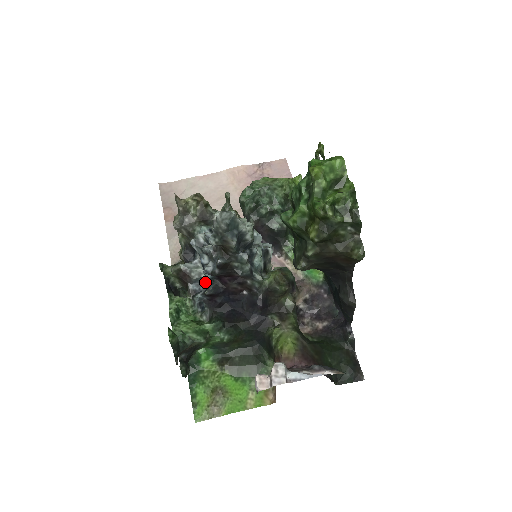
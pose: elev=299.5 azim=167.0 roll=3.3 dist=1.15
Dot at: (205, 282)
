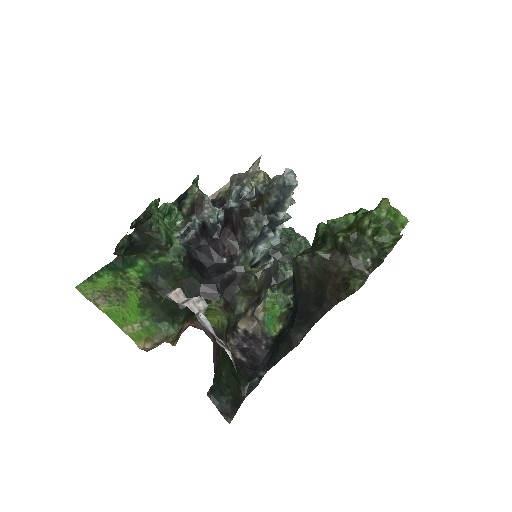
Dot at: occluded
